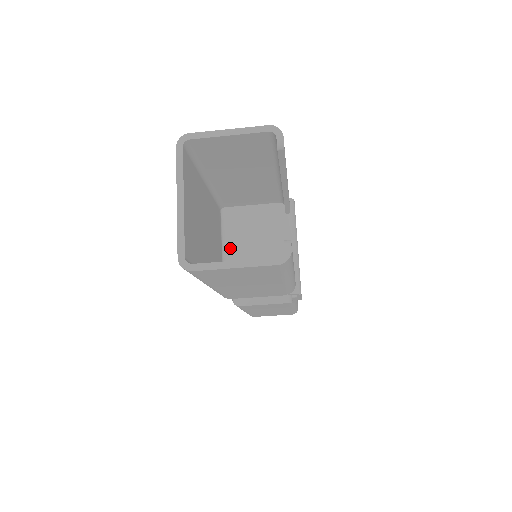
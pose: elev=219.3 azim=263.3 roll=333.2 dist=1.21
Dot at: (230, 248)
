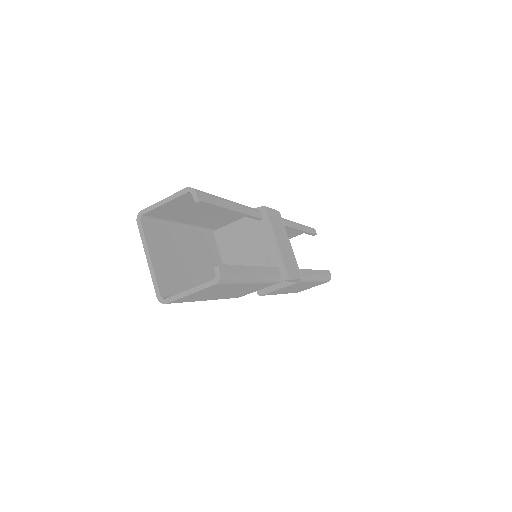
Dot at: (228, 260)
